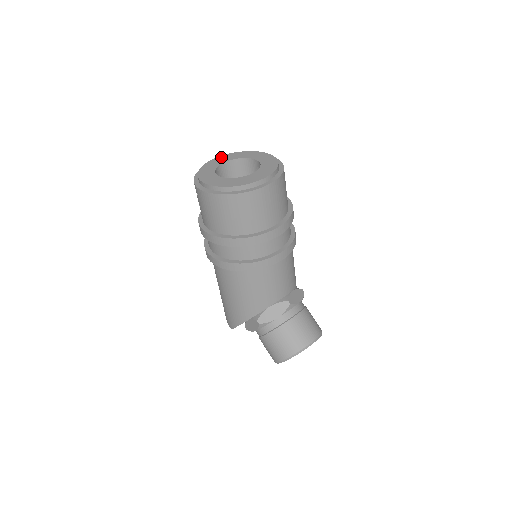
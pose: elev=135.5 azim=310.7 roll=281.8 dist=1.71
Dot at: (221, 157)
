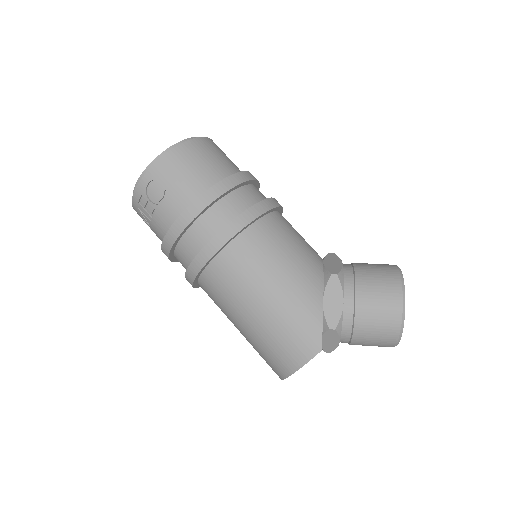
Dot at: occluded
